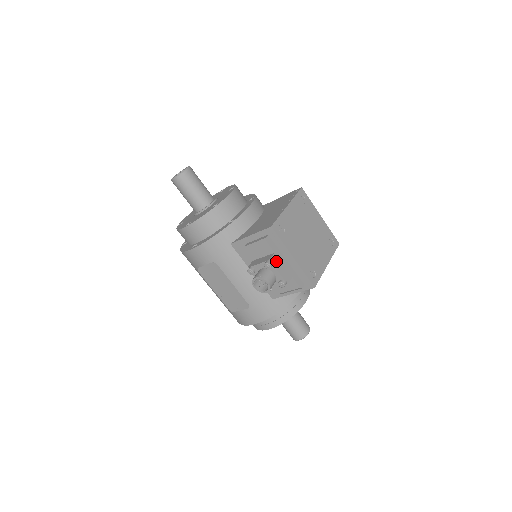
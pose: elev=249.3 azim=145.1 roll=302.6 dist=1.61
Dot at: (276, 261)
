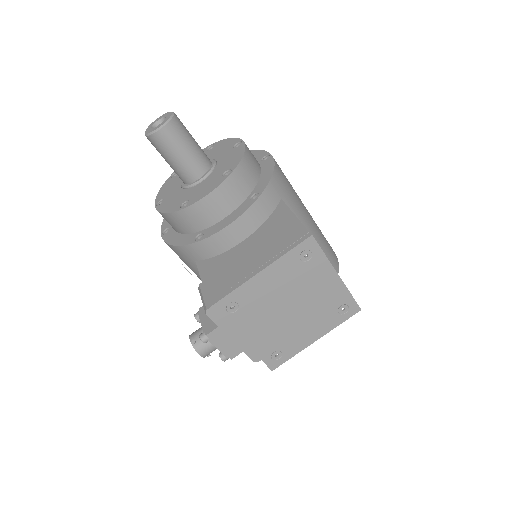
Dot at: (217, 336)
